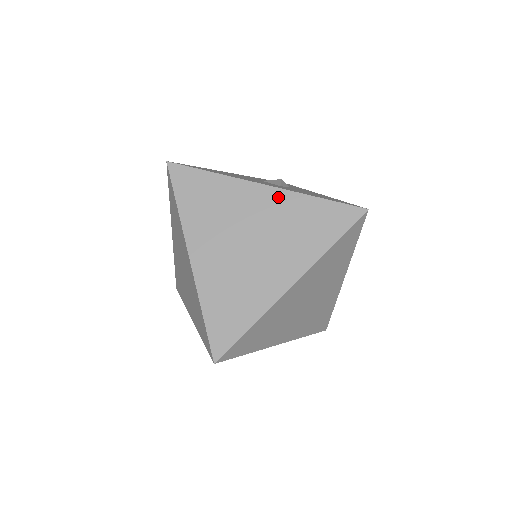
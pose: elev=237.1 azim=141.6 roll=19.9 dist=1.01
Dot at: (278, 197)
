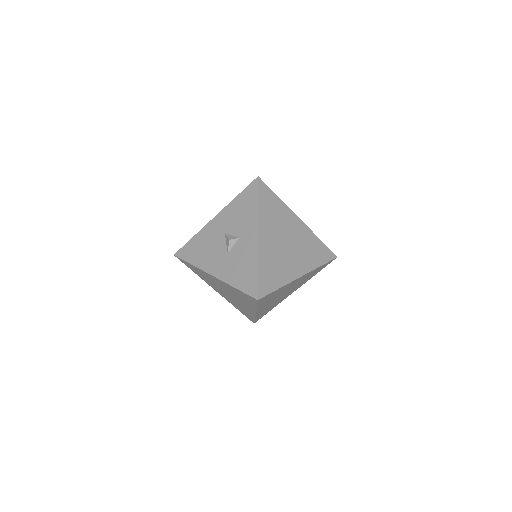
Dot at: (221, 282)
